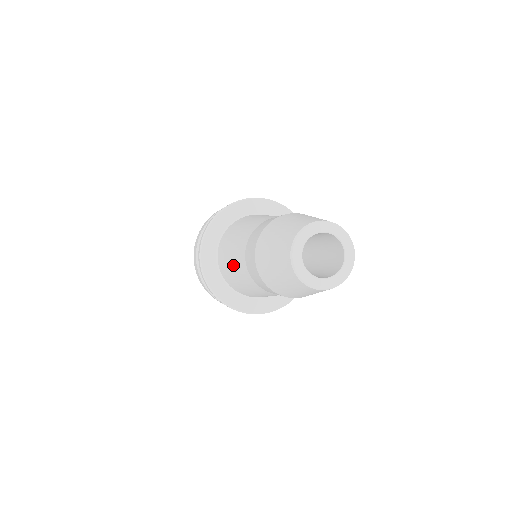
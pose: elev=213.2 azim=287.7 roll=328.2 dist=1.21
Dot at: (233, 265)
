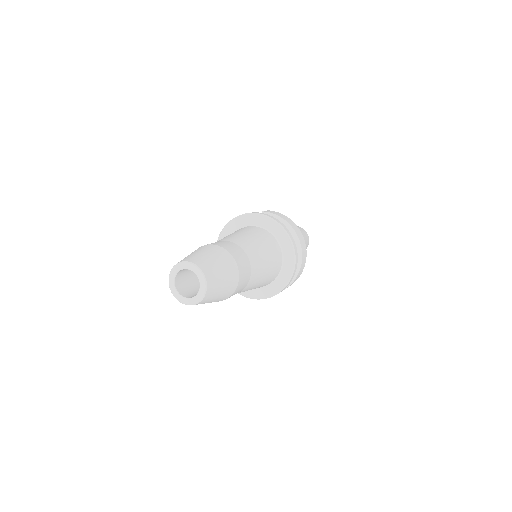
Dot at: occluded
